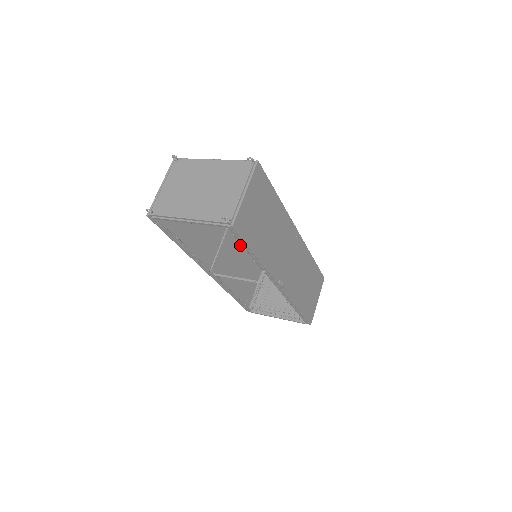
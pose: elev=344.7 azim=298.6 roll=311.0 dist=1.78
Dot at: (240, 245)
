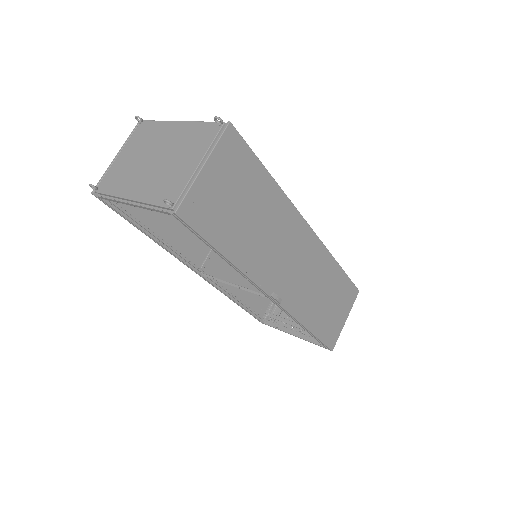
Dot at: occluded
